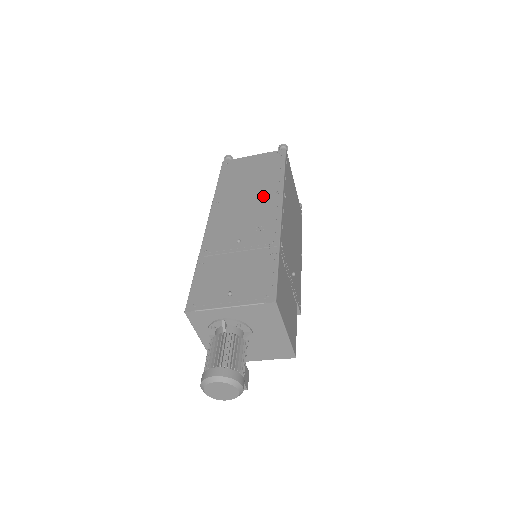
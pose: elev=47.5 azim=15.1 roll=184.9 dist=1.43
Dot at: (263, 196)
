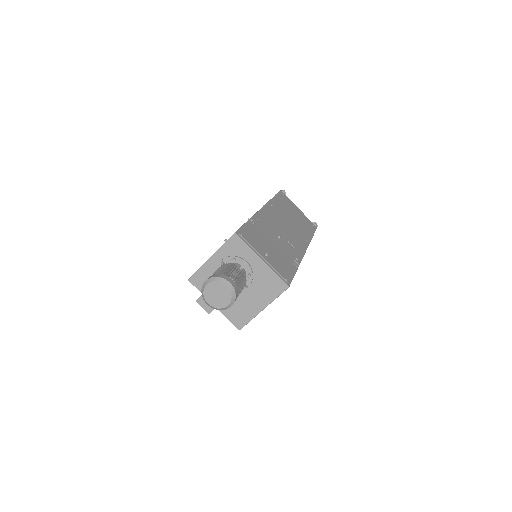
Dot at: (298, 233)
